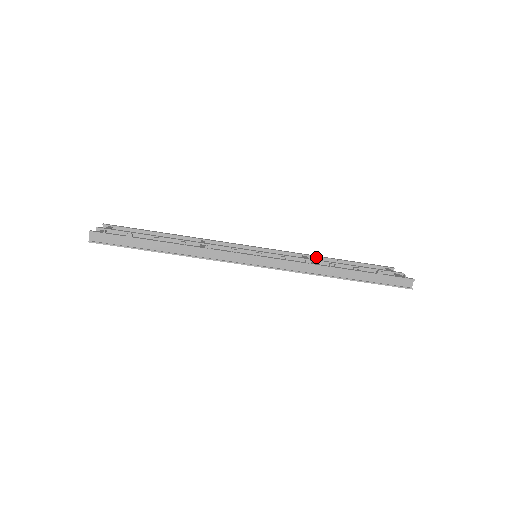
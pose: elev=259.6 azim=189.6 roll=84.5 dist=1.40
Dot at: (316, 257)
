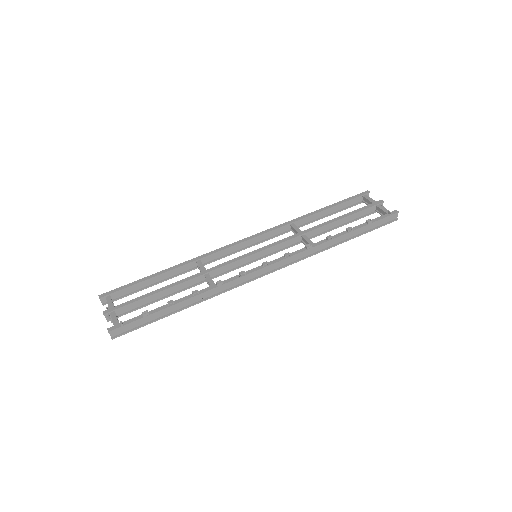
Dot at: (302, 219)
